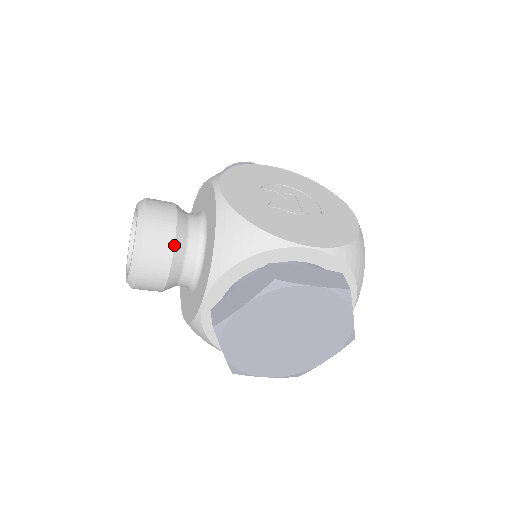
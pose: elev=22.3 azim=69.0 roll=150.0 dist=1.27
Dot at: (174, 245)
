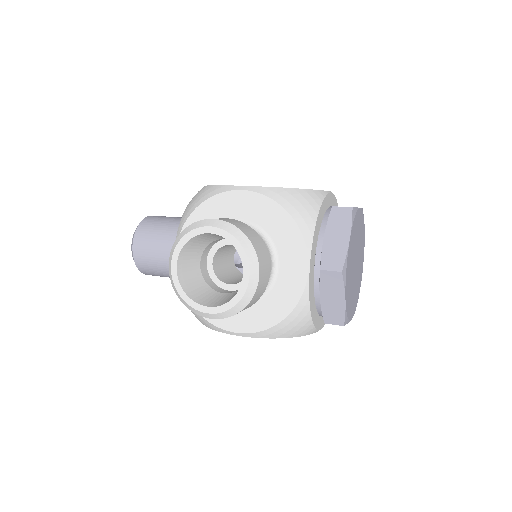
Dot at: occluded
